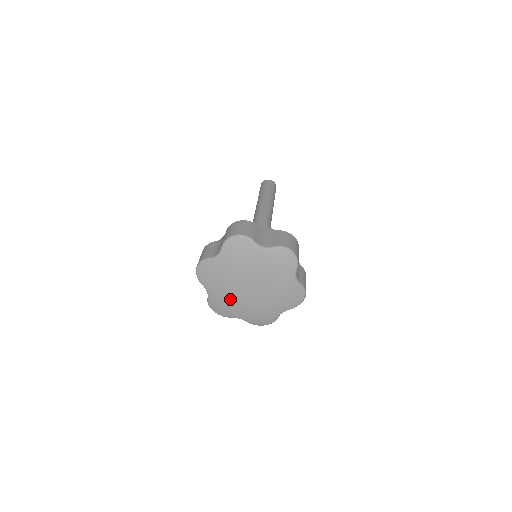
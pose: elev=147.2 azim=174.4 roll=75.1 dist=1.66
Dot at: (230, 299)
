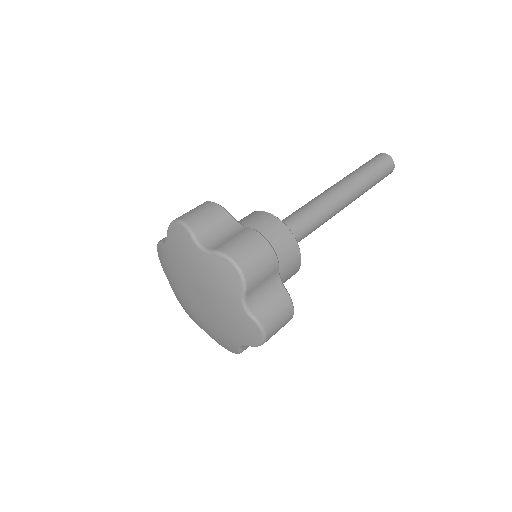
Dot at: (175, 274)
